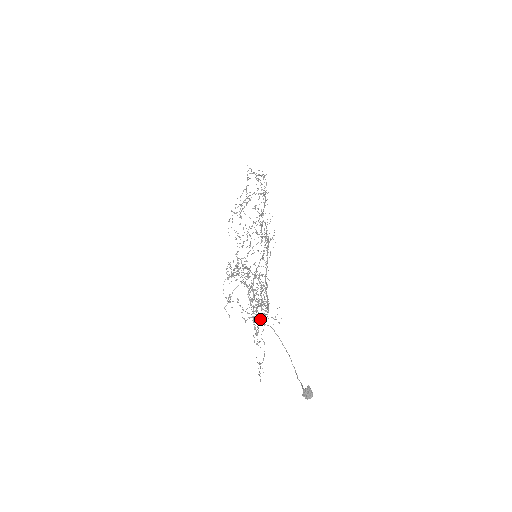
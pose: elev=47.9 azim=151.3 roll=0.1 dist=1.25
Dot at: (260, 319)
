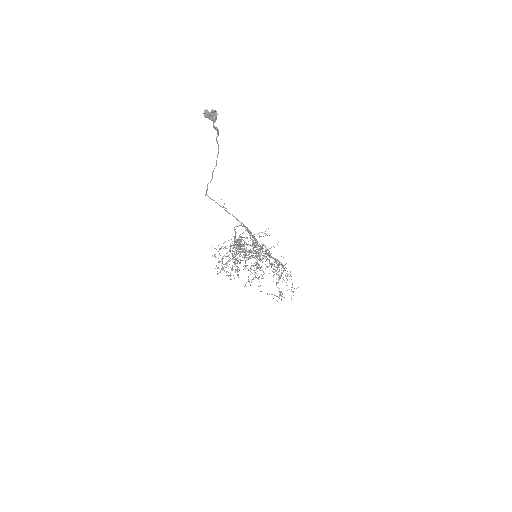
Dot at: (239, 235)
